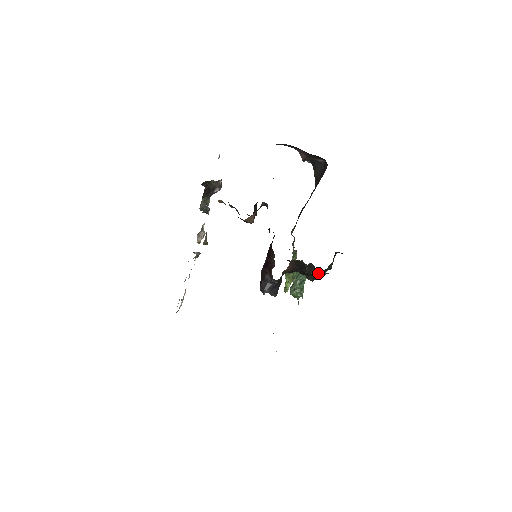
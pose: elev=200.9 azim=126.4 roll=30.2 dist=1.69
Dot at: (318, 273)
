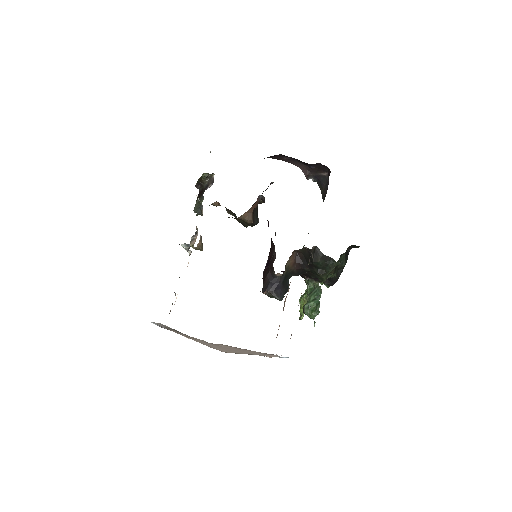
Dot at: (327, 262)
